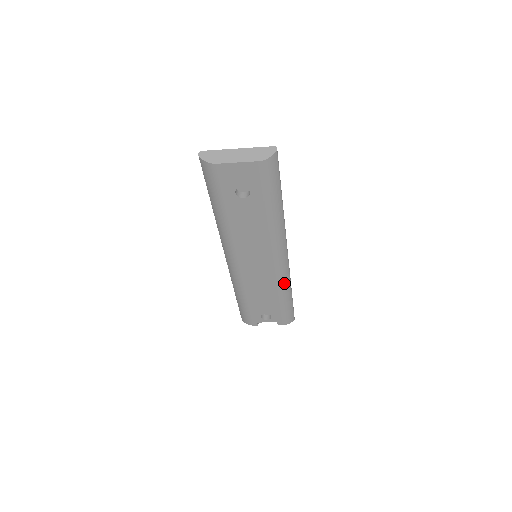
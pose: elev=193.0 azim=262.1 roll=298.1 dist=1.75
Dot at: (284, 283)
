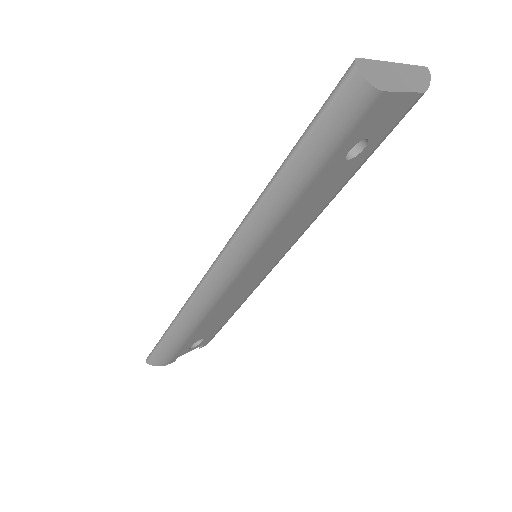
Dot at: occluded
